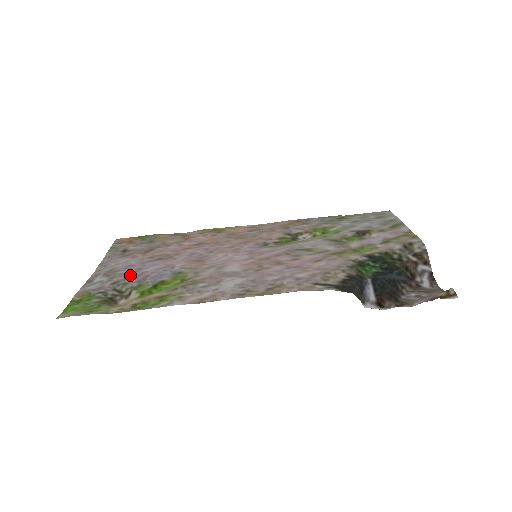
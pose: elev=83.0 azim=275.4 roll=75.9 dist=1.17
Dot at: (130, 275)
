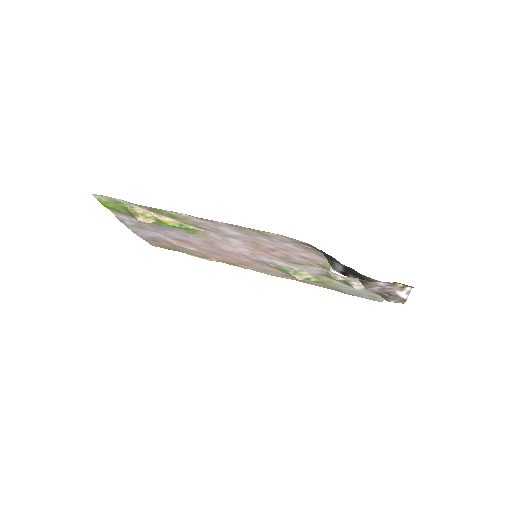
Dot at: (154, 227)
